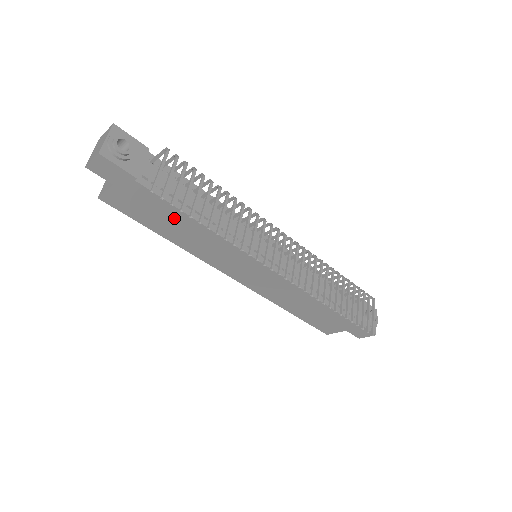
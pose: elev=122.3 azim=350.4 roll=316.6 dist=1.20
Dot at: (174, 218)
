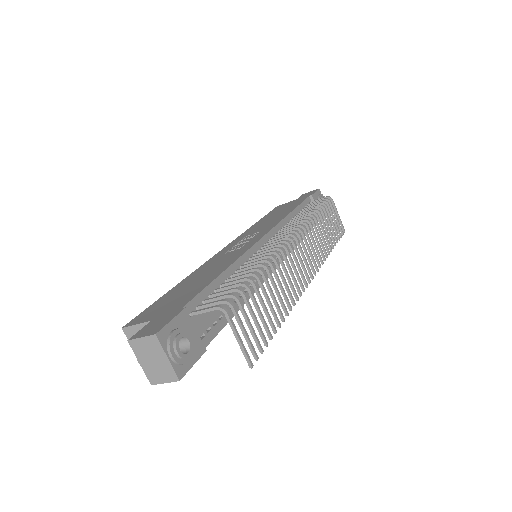
Dot at: occluded
